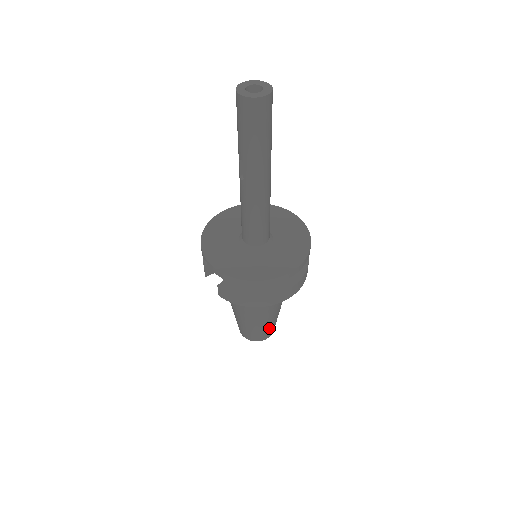
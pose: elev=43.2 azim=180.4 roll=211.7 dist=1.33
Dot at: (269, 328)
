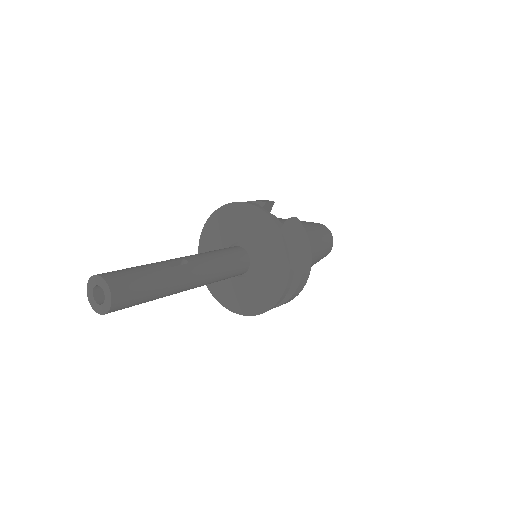
Dot at: (323, 254)
